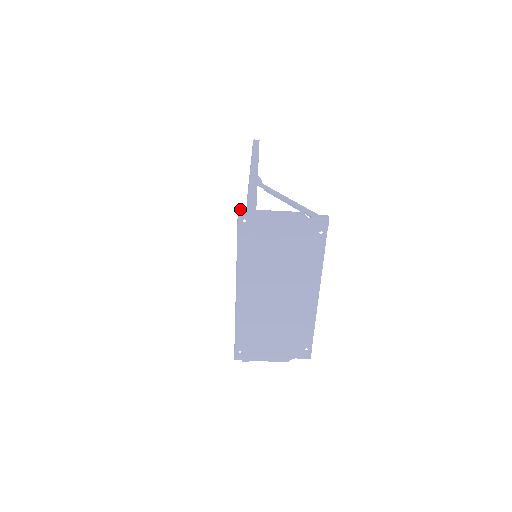
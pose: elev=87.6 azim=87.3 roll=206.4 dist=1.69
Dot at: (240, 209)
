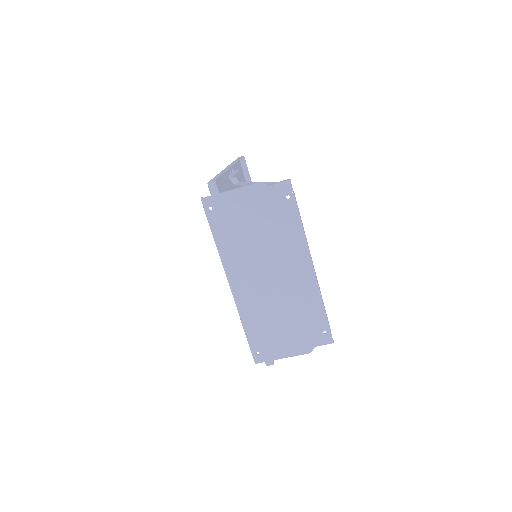
Dot at: (202, 198)
